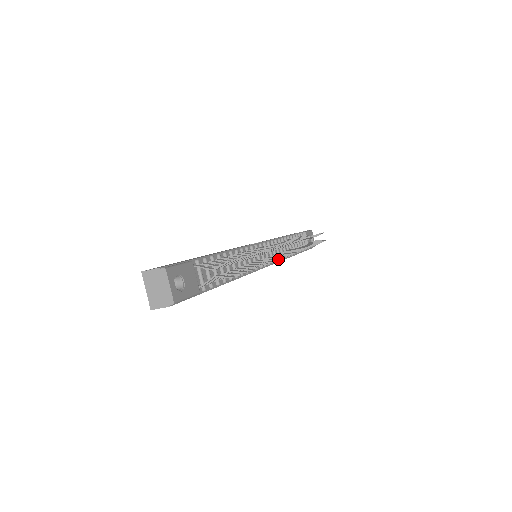
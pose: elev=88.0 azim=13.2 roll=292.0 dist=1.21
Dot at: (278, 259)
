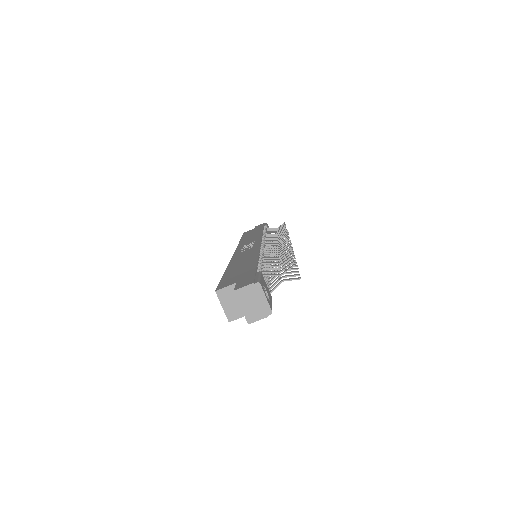
Dot at: occluded
